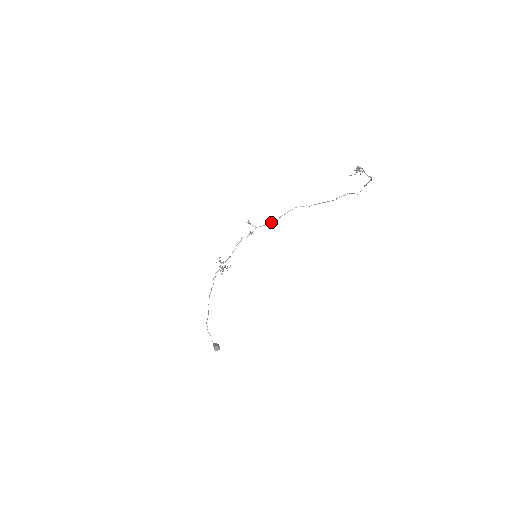
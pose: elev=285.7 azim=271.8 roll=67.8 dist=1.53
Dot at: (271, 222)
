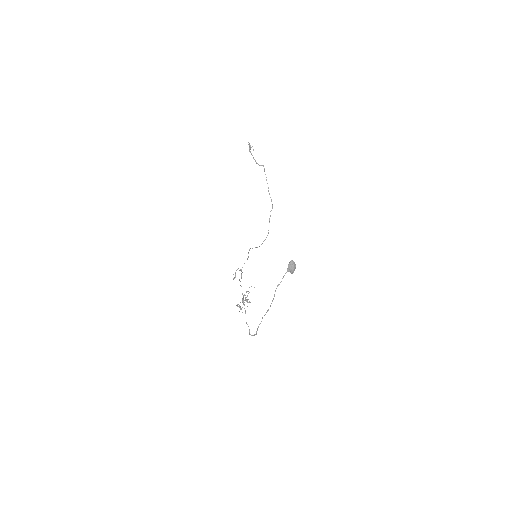
Dot at: occluded
